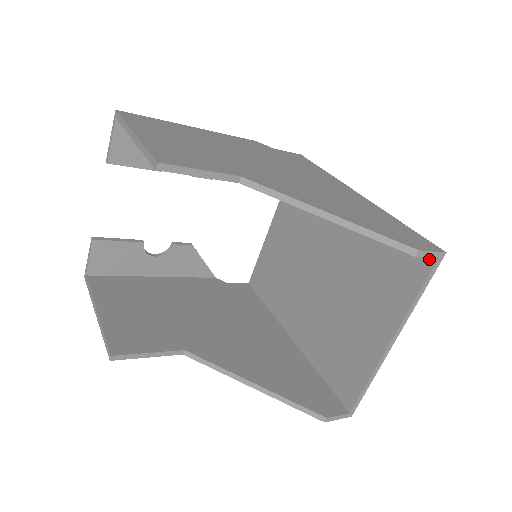
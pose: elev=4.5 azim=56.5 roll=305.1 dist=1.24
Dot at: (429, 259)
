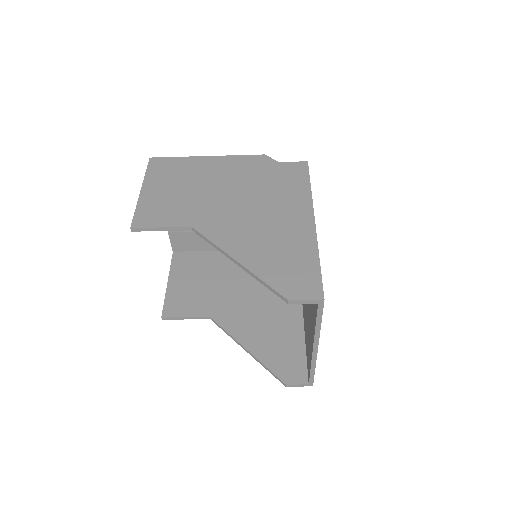
Dot at: occluded
